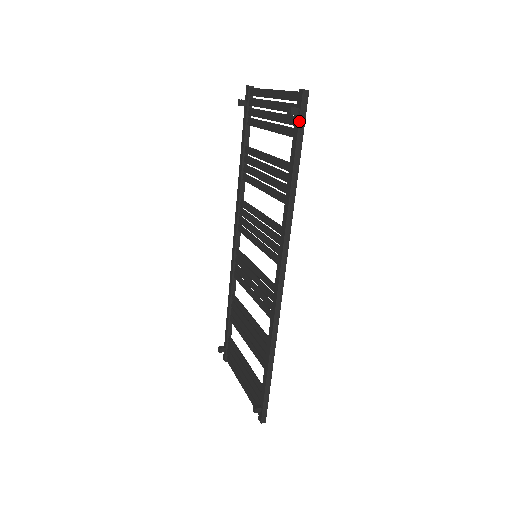
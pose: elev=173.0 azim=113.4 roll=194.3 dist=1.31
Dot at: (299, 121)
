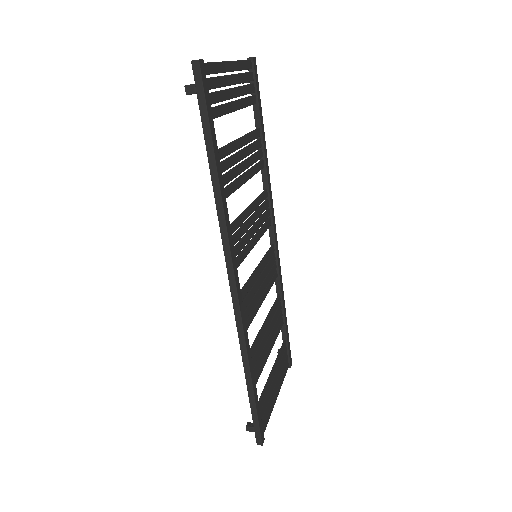
Dot at: (198, 100)
